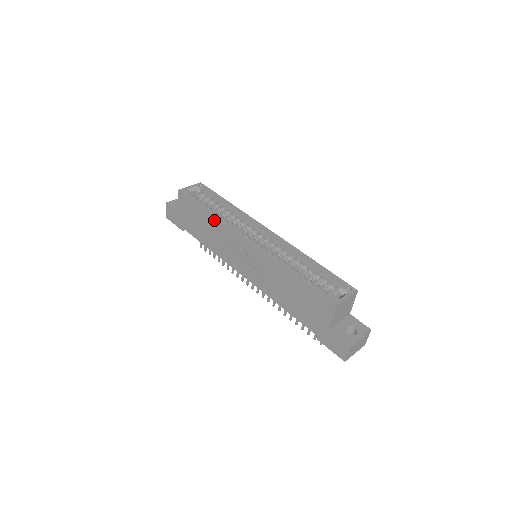
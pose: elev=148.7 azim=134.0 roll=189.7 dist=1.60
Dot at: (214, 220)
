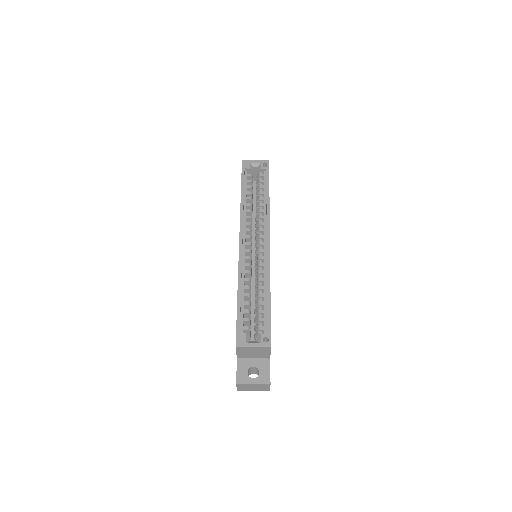
Dot at: occluded
